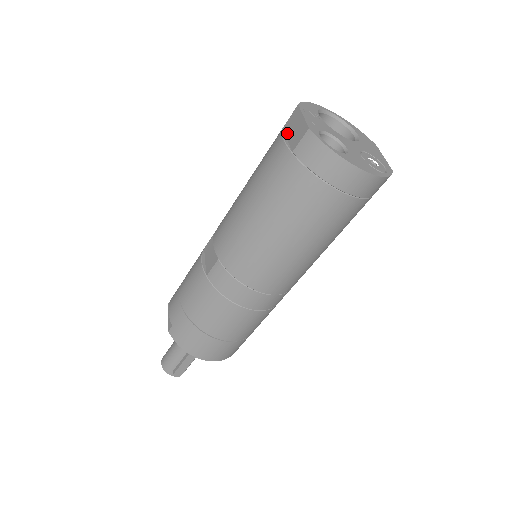
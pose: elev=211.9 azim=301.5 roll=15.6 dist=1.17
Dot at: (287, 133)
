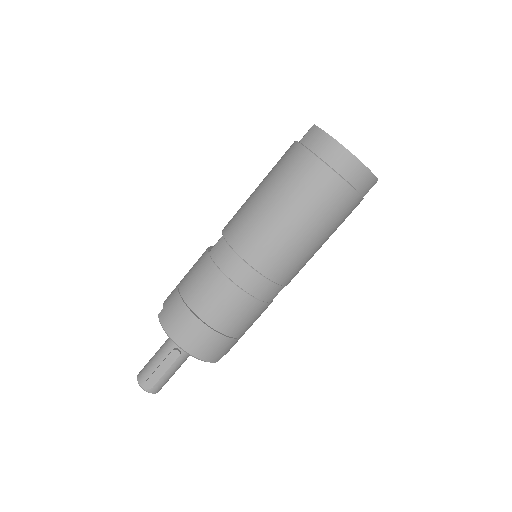
Dot at: (299, 141)
